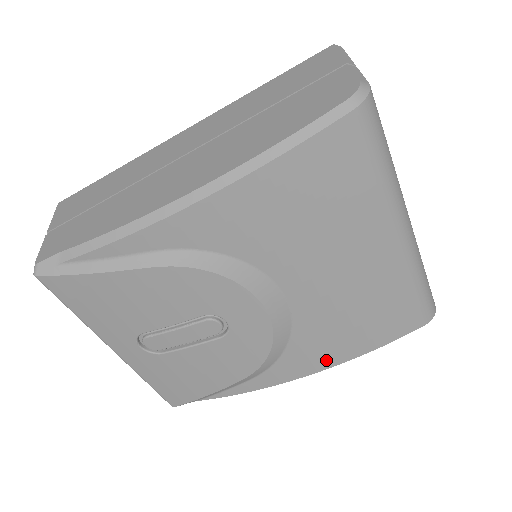
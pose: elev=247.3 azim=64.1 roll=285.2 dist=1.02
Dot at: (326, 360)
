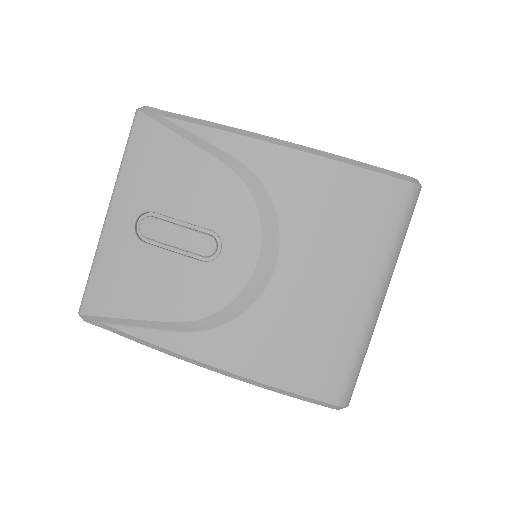
Dot at: (248, 365)
